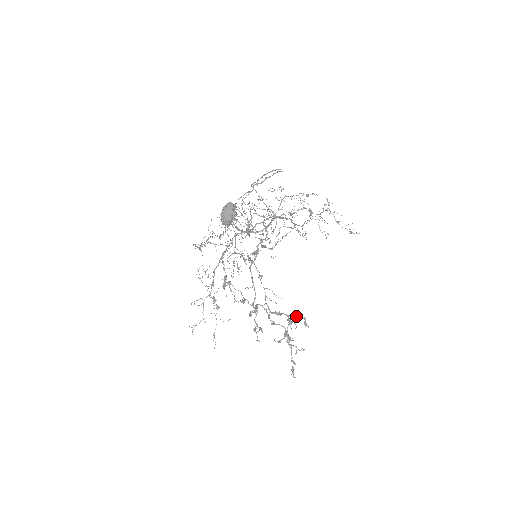
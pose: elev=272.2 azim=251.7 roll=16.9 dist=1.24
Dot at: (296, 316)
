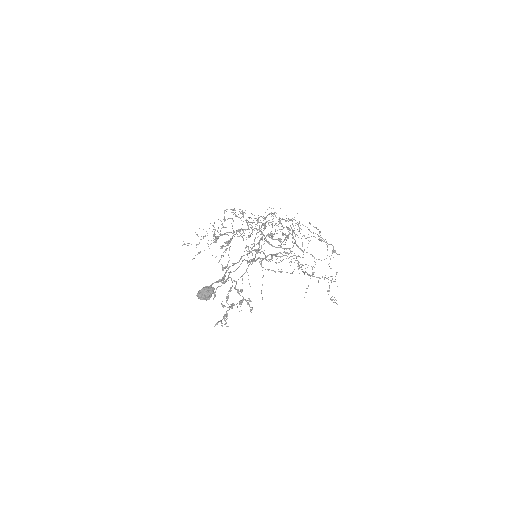
Dot at: occluded
